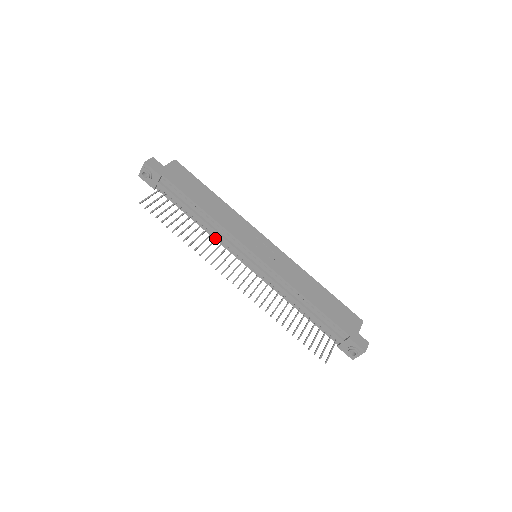
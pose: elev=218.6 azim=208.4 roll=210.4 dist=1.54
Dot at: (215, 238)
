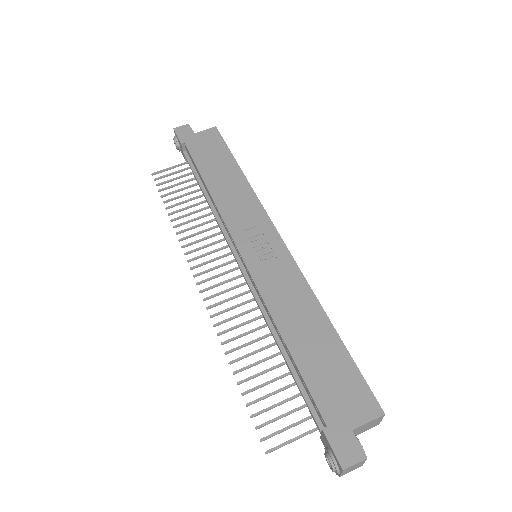
Dot at: occluded
